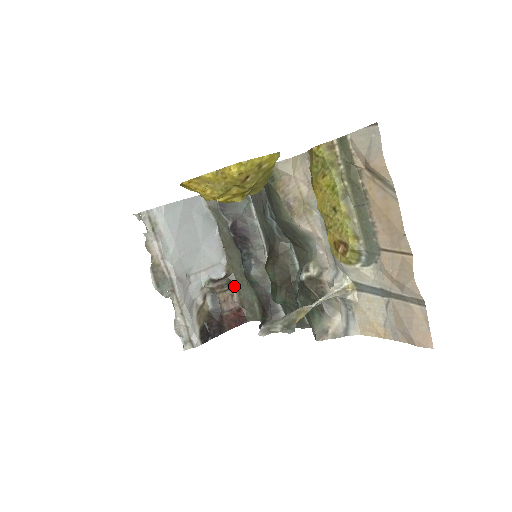
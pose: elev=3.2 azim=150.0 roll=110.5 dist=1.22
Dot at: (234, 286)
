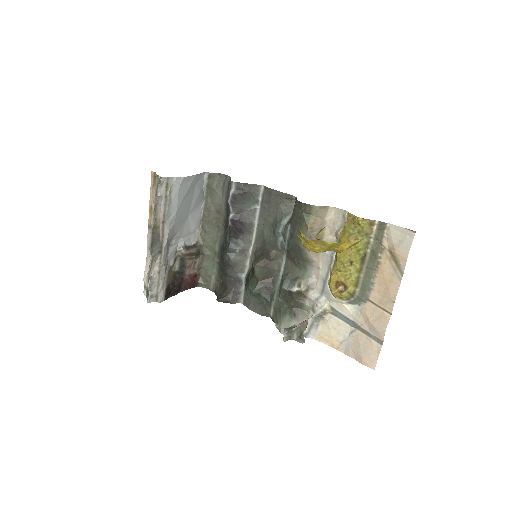
Dot at: (199, 256)
